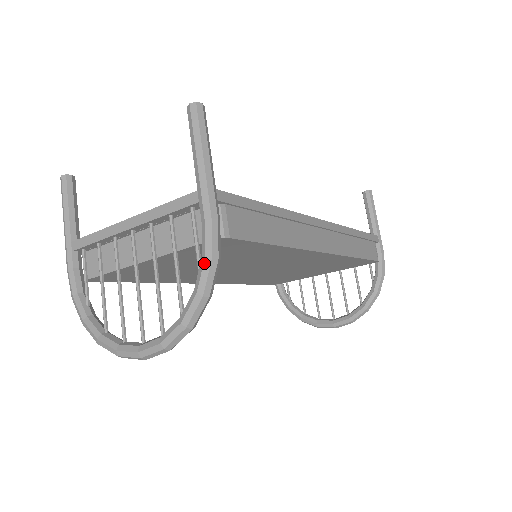
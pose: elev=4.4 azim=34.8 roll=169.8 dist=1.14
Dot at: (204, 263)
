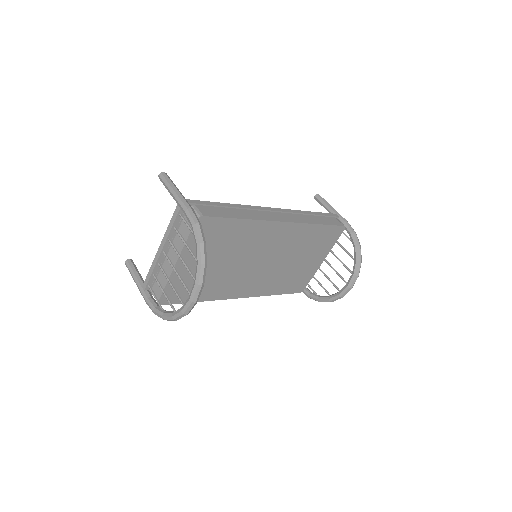
Dot at: (193, 228)
